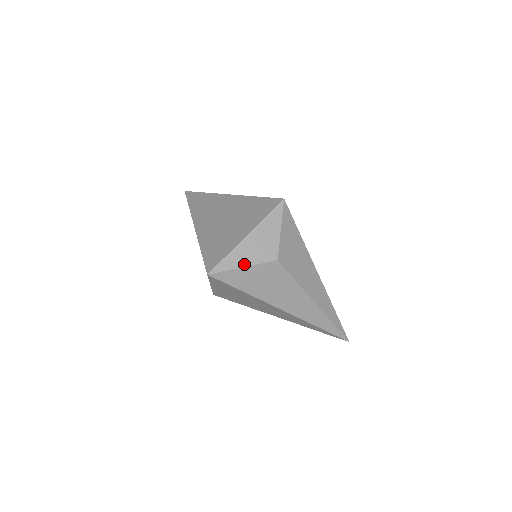
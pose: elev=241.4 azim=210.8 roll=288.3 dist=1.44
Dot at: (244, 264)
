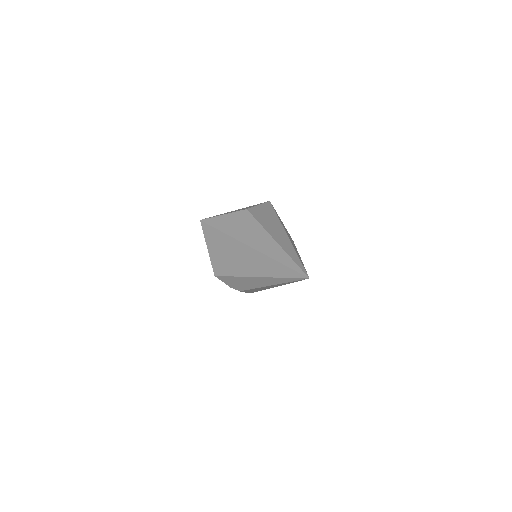
Dot at: (225, 214)
